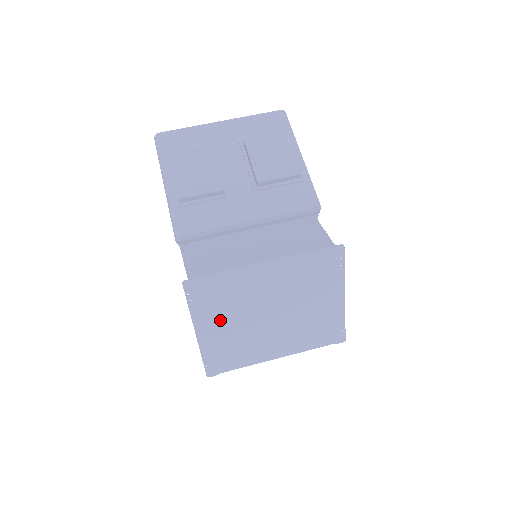
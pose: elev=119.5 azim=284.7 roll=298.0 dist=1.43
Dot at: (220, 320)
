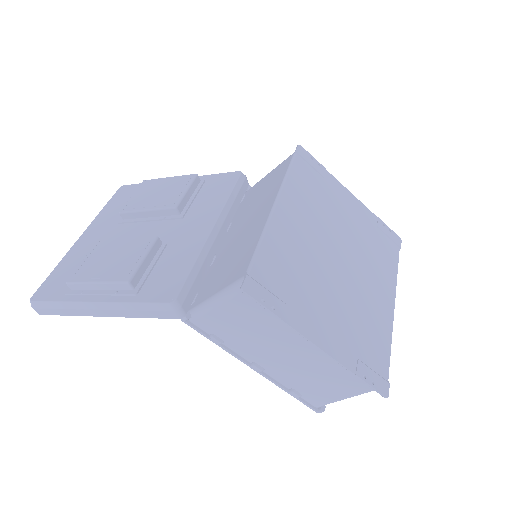
Dot at: (317, 307)
